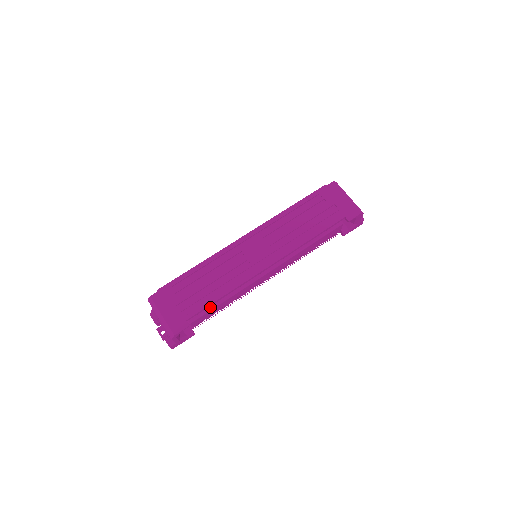
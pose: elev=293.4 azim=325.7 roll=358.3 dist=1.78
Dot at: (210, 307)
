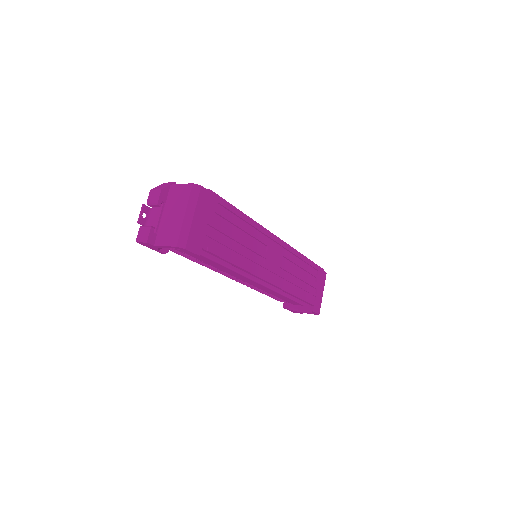
Dot at: (214, 257)
